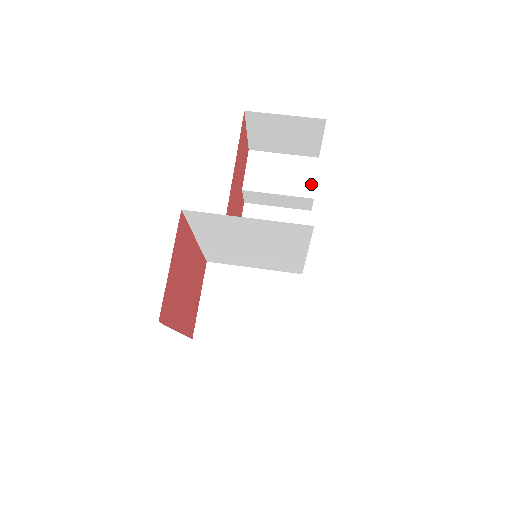
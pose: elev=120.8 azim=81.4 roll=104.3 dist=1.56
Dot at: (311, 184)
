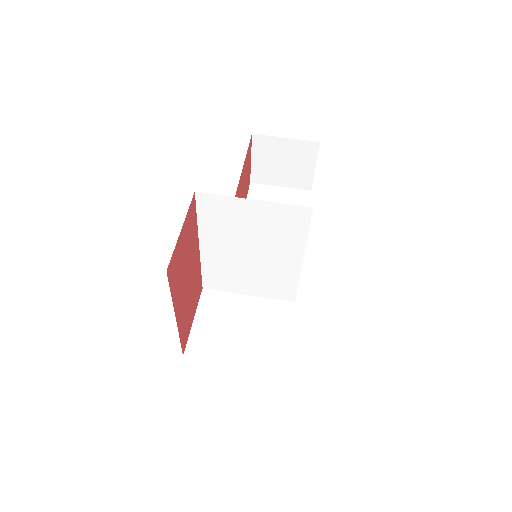
Dot at: occluded
